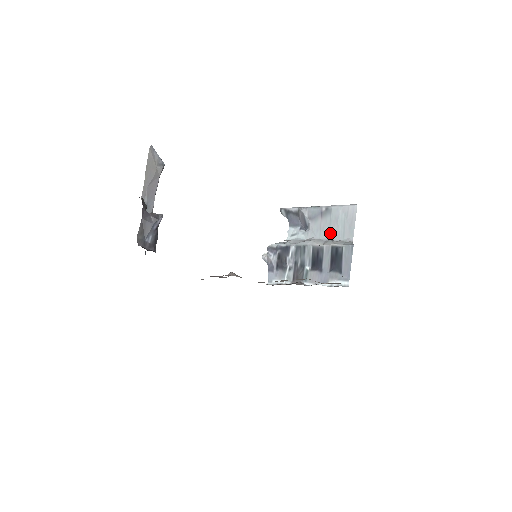
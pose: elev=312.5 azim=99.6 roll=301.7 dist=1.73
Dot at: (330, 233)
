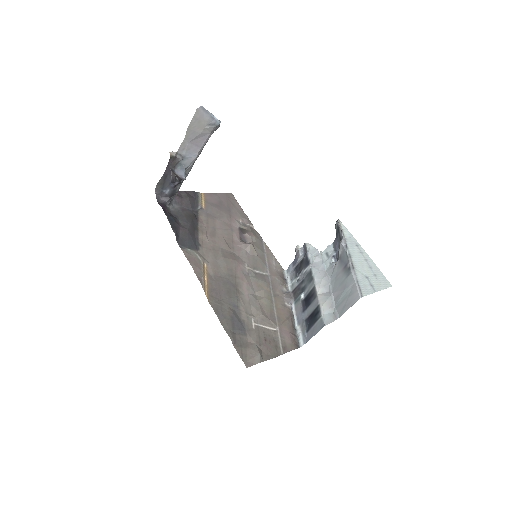
Dot at: (335, 290)
